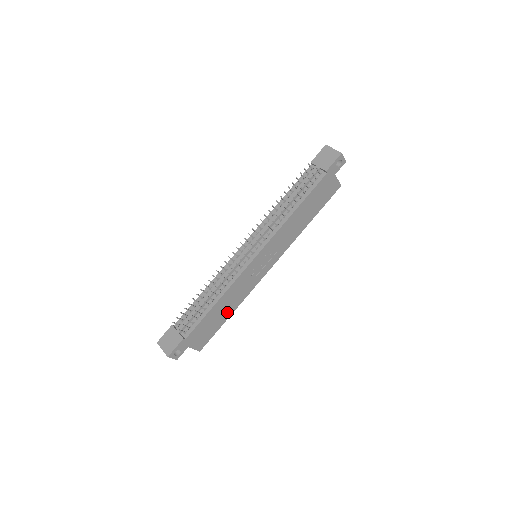
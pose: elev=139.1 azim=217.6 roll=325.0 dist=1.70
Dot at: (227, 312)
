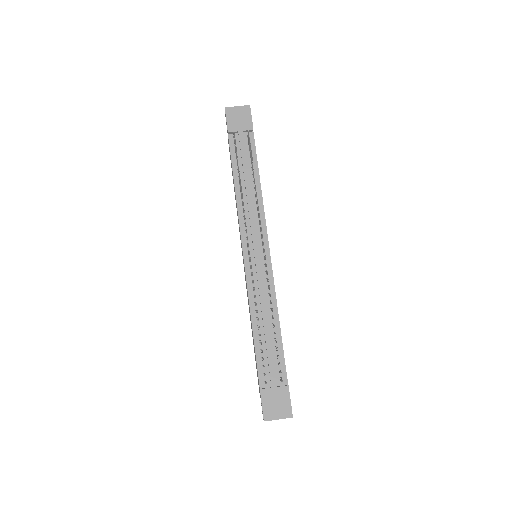
Dot at: occluded
